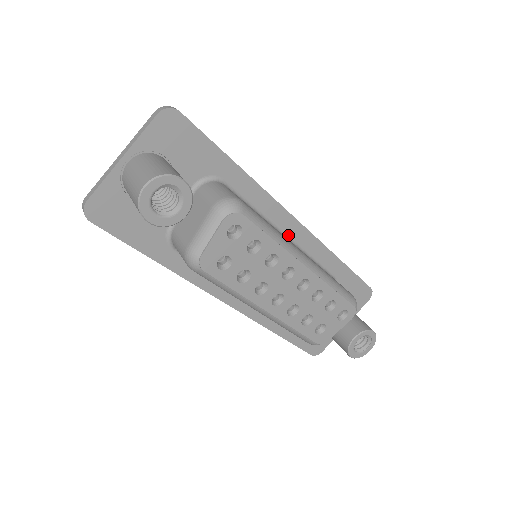
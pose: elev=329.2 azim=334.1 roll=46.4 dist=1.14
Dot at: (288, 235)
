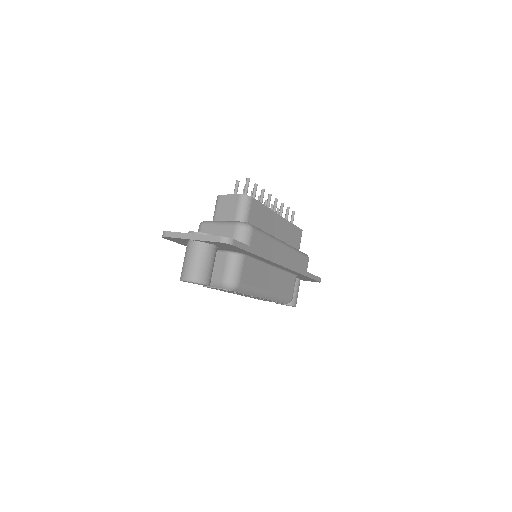
Dot at: (276, 266)
